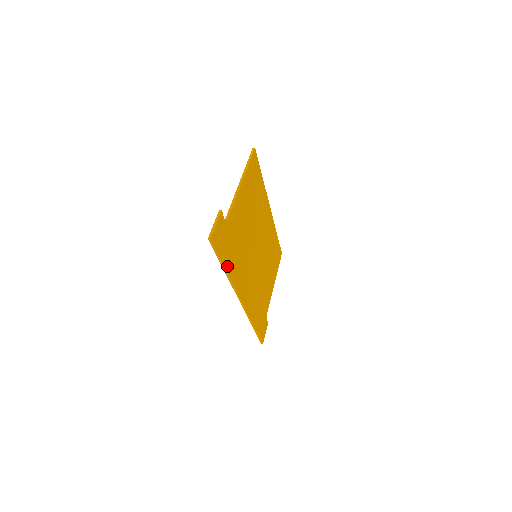
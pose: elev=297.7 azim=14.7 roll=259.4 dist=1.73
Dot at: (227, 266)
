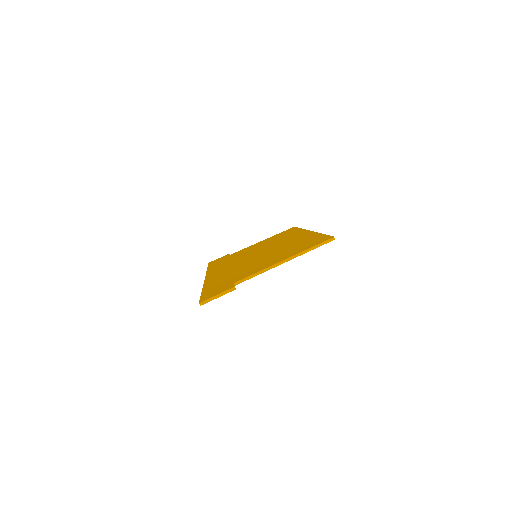
Dot at: occluded
